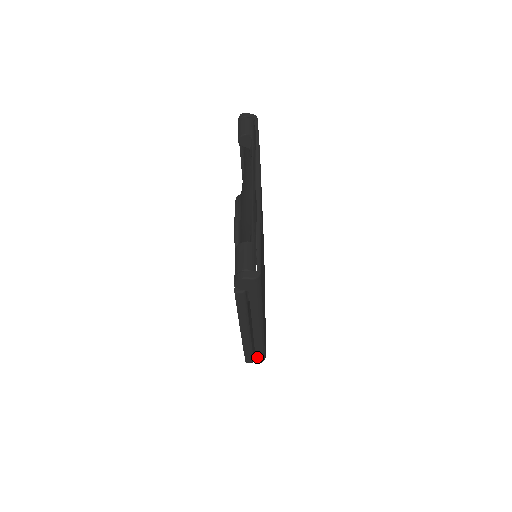
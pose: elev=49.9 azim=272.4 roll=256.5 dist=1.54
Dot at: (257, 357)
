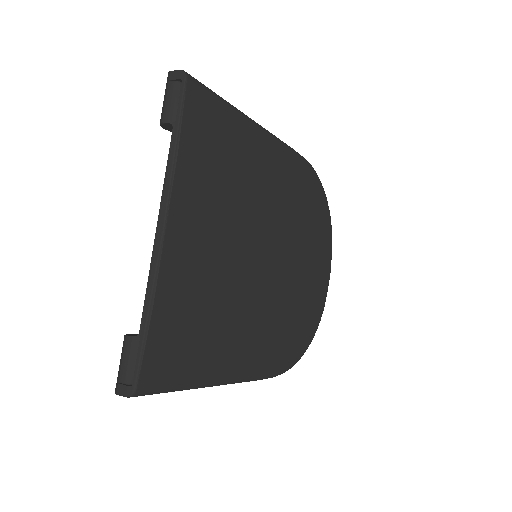
Dot at: occluded
